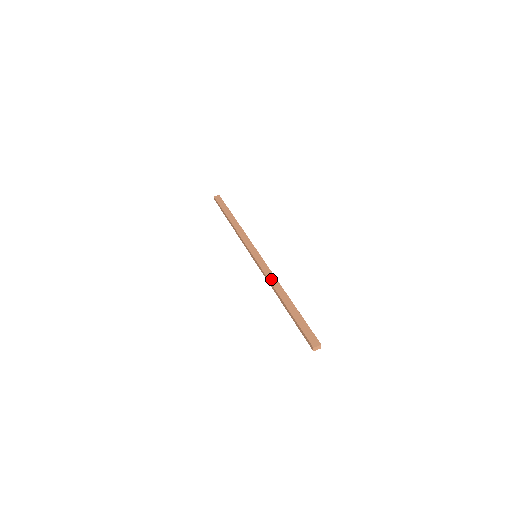
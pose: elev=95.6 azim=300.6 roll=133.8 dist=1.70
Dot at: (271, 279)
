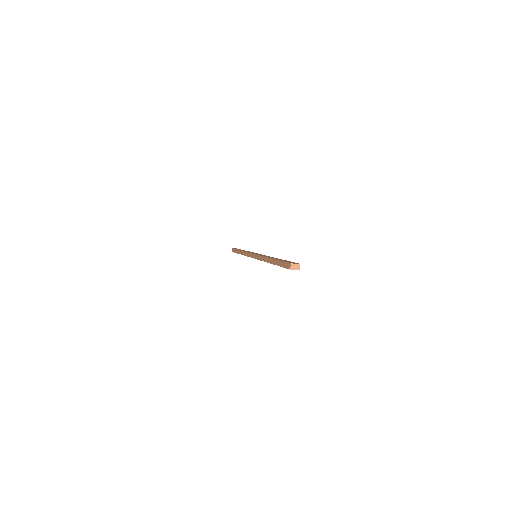
Dot at: occluded
